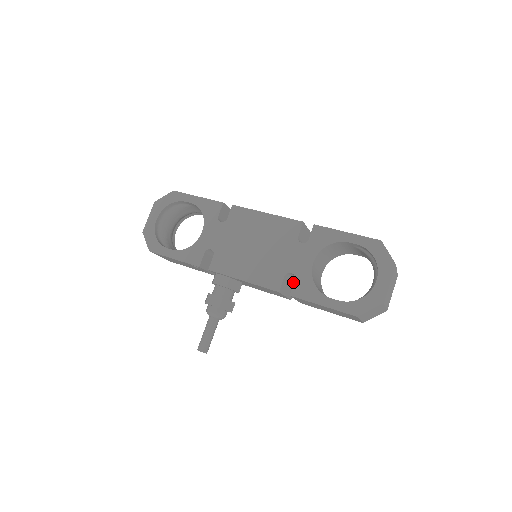
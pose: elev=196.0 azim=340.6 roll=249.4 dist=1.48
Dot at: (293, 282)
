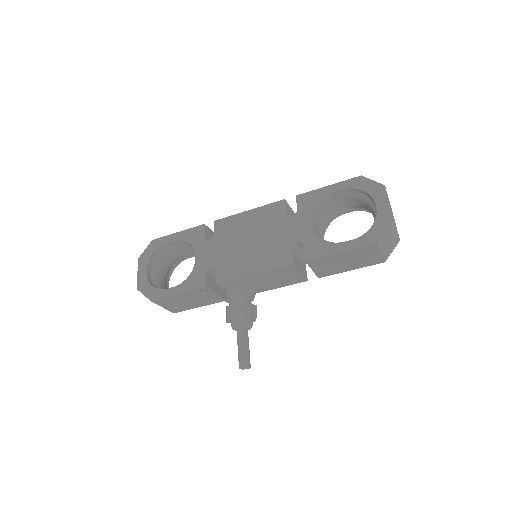
Dot at: (302, 261)
